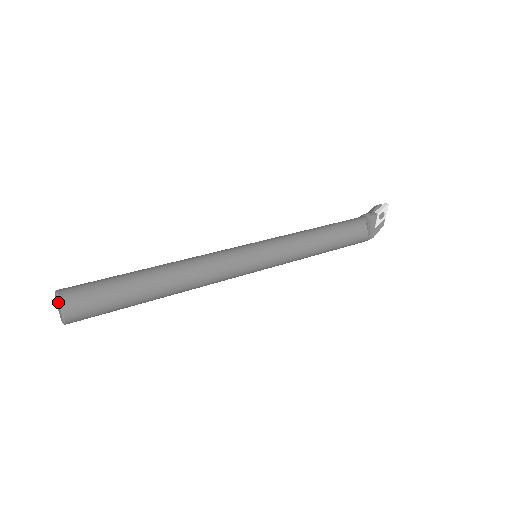
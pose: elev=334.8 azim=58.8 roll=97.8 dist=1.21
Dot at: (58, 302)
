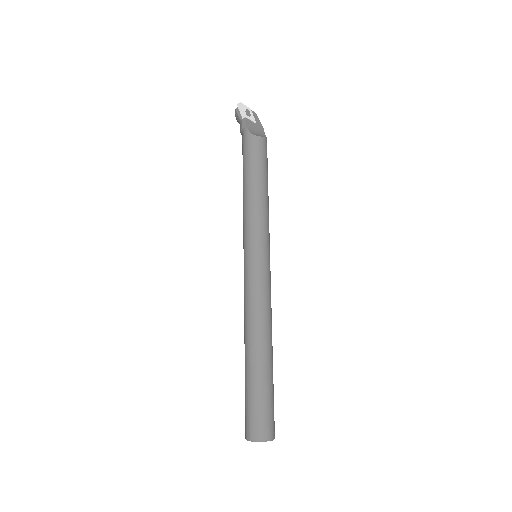
Dot at: occluded
